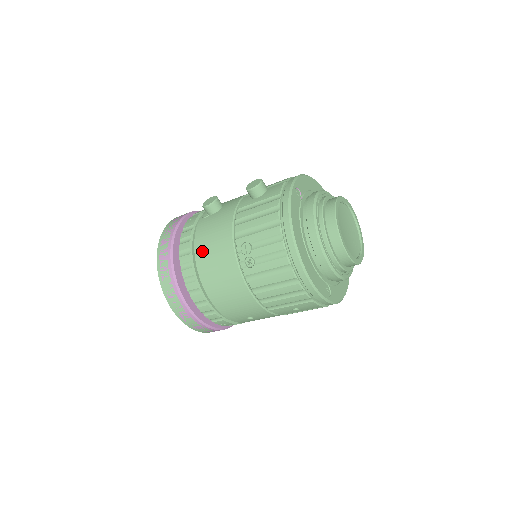
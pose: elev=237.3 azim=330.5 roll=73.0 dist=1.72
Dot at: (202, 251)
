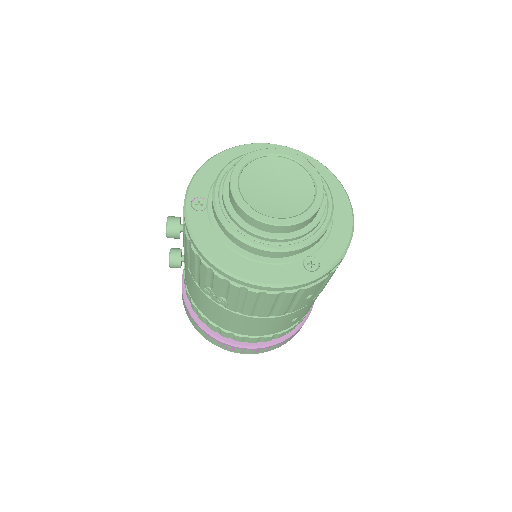
Dot at: (199, 306)
